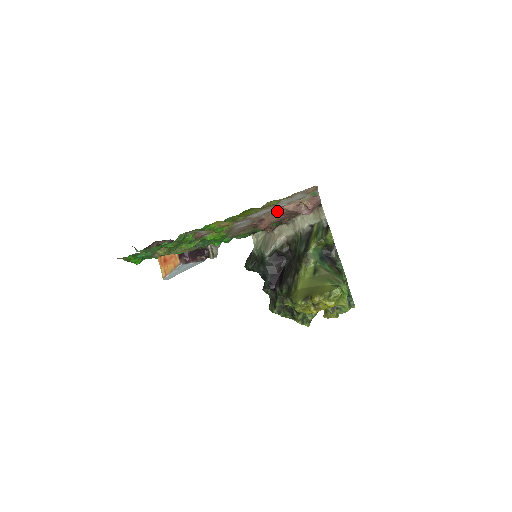
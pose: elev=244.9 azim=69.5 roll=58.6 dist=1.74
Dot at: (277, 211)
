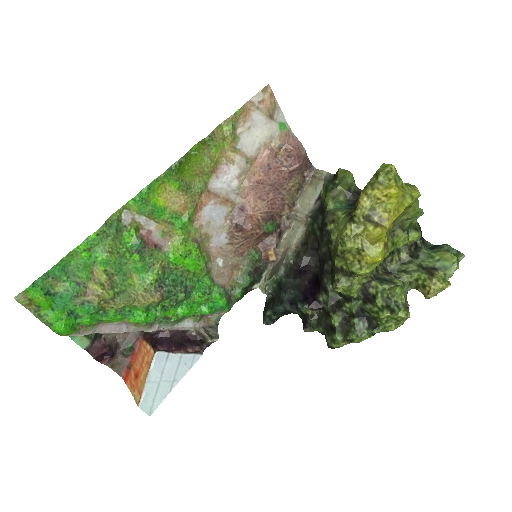
Dot at: (252, 179)
